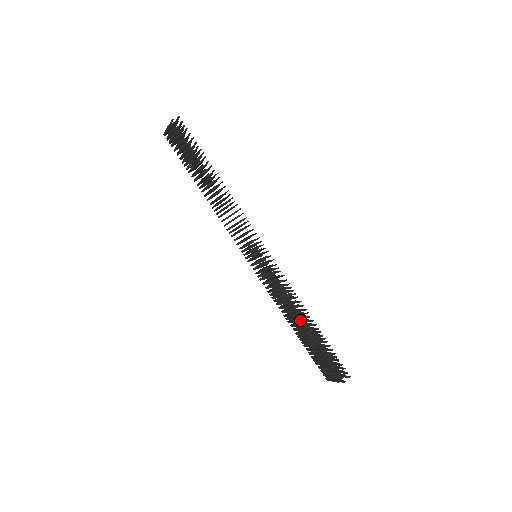
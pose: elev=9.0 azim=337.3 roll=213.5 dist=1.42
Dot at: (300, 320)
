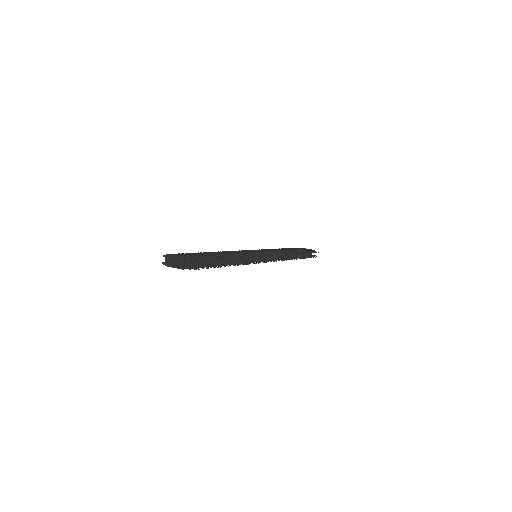
Dot at: occluded
